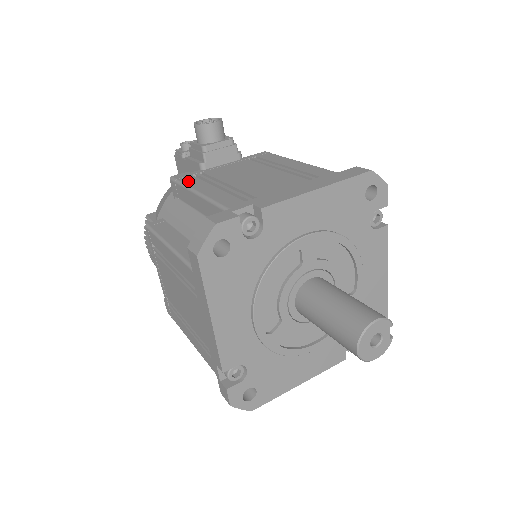
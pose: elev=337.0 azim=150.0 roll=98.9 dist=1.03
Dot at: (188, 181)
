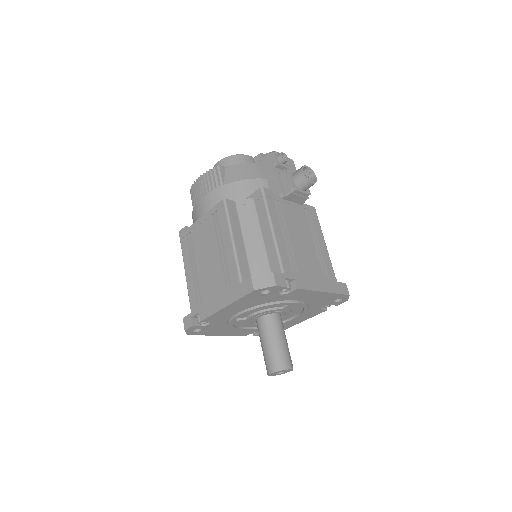
Dot at: (271, 207)
